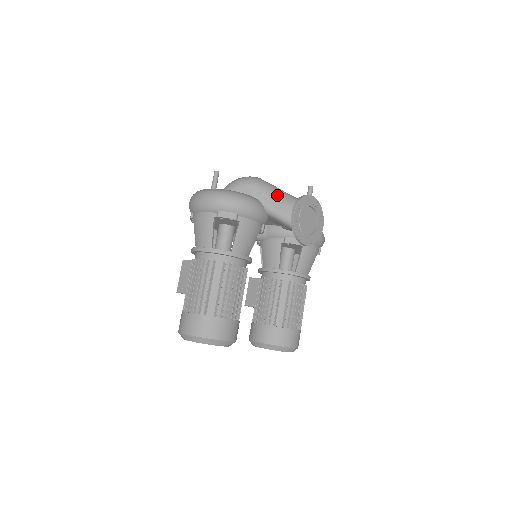
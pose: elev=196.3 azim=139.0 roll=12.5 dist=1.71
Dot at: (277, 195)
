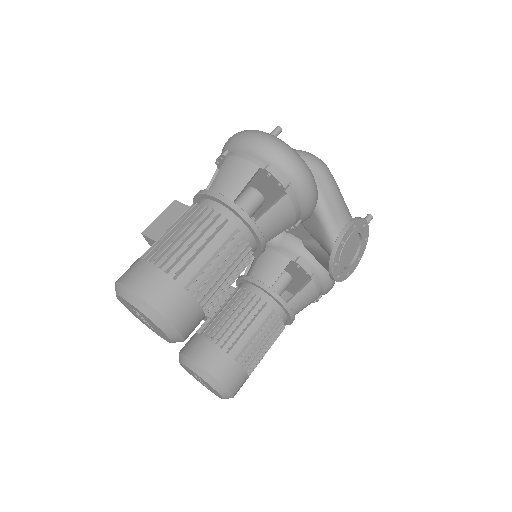
Dot at: (339, 197)
